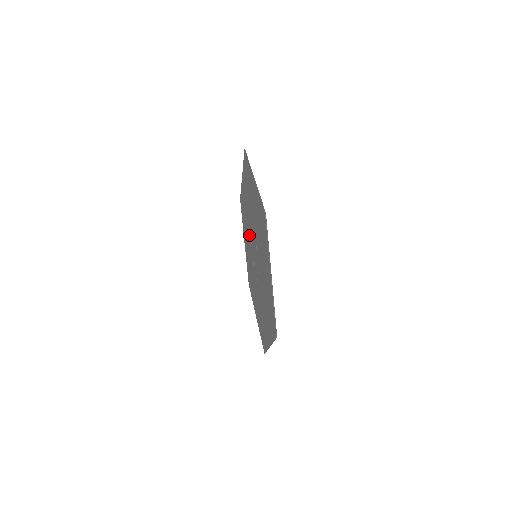
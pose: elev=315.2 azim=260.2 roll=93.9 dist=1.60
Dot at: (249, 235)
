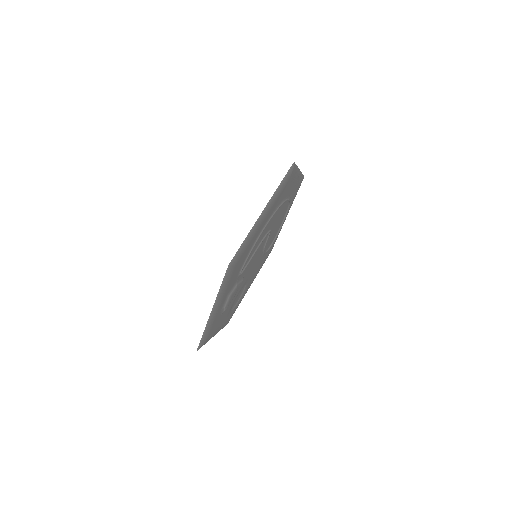
Dot at: occluded
